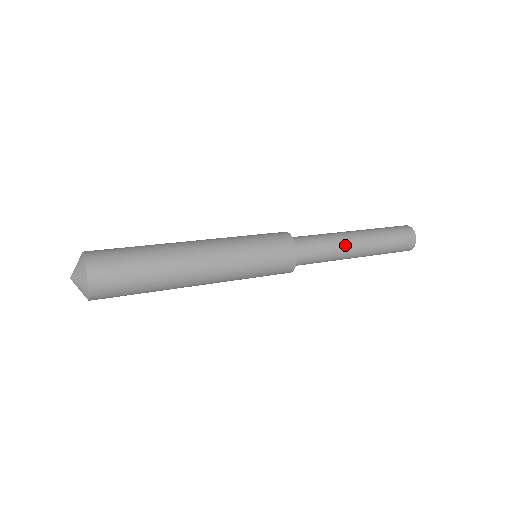
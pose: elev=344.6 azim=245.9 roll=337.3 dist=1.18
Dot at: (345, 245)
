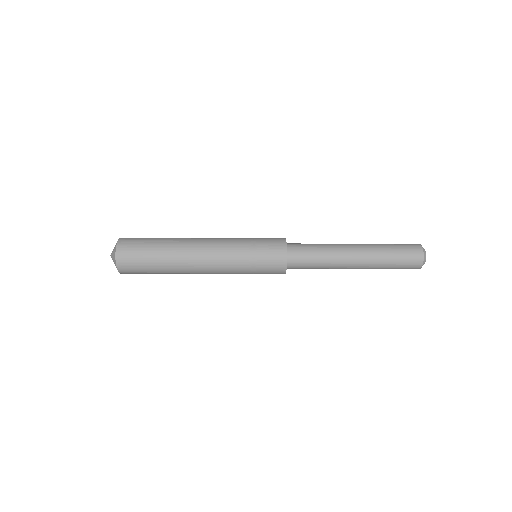
Dot at: (340, 254)
